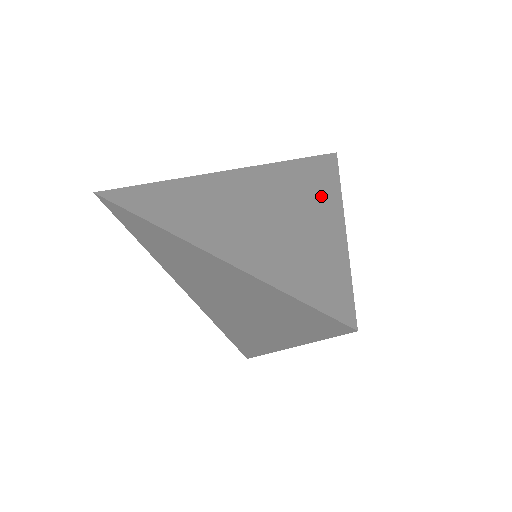
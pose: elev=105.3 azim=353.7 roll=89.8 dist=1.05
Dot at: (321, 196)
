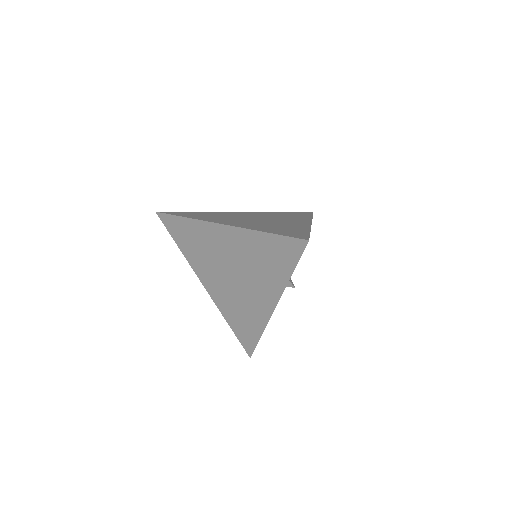
Dot at: (298, 219)
